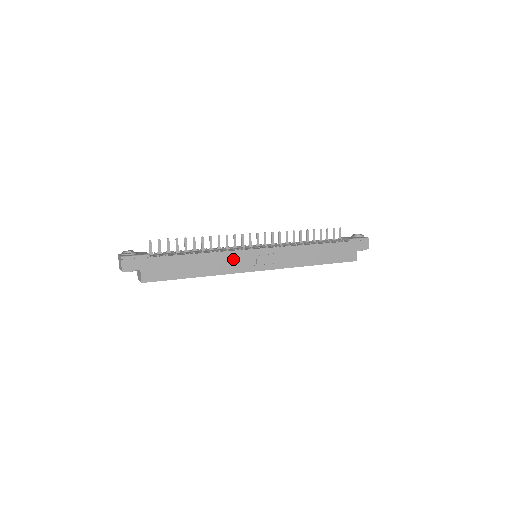
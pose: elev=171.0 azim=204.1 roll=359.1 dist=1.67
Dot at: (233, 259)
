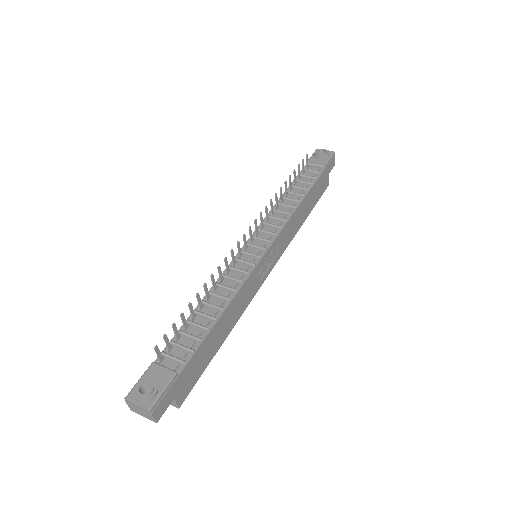
Dot at: (249, 286)
